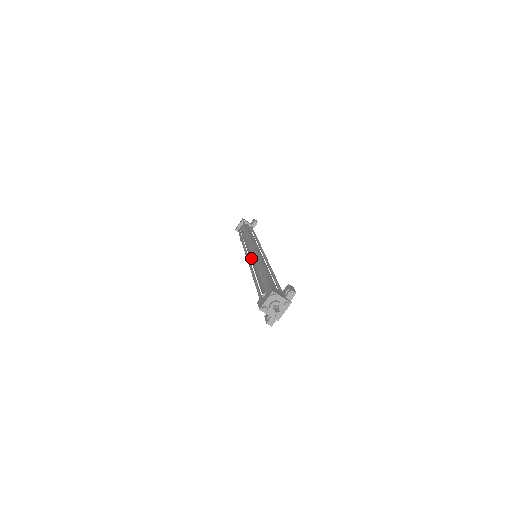
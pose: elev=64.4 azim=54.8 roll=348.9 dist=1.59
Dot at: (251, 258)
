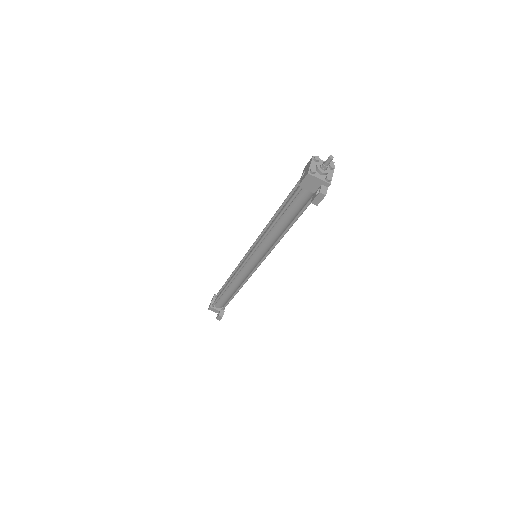
Dot at: occluded
